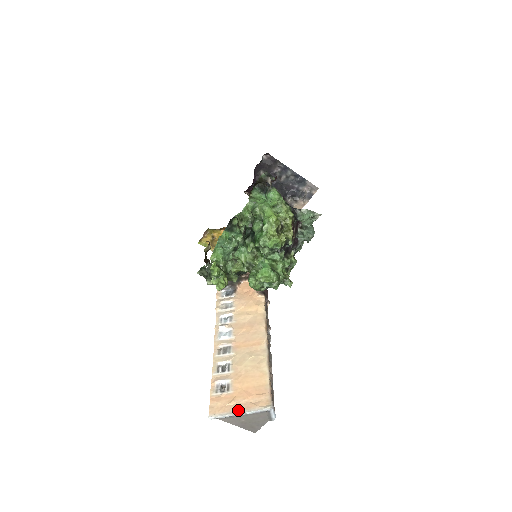
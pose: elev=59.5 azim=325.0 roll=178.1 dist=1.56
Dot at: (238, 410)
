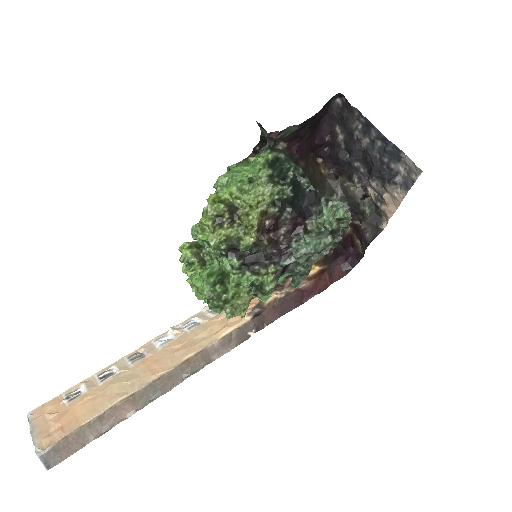
Dot at: (36, 427)
